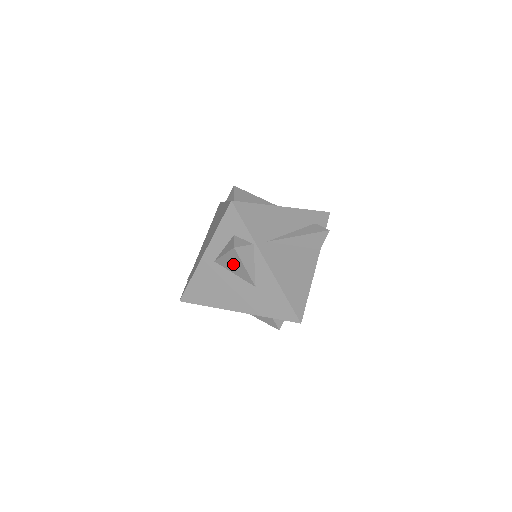
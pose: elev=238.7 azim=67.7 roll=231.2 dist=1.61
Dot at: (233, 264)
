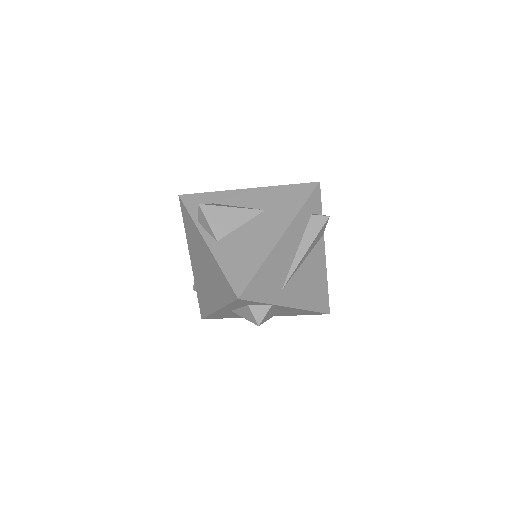
Dot at: occluded
